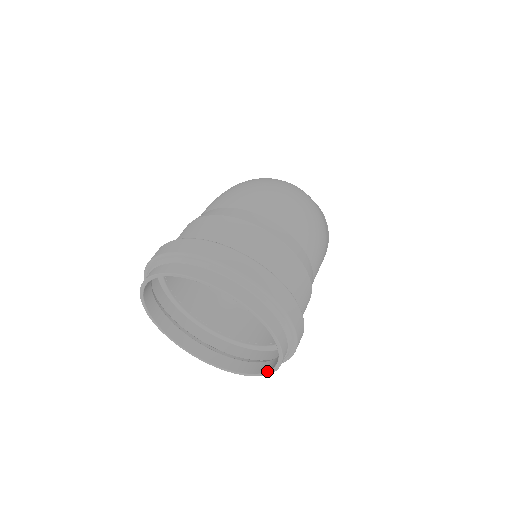
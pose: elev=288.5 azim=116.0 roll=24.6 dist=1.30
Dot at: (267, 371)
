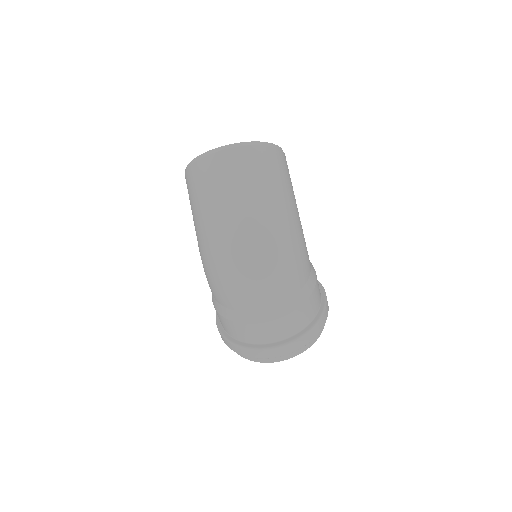
Dot at: occluded
